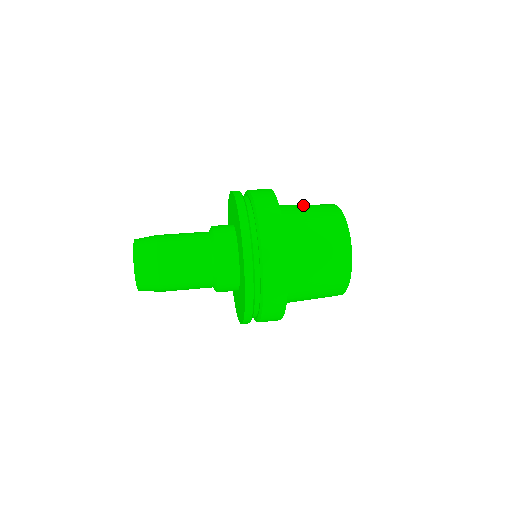
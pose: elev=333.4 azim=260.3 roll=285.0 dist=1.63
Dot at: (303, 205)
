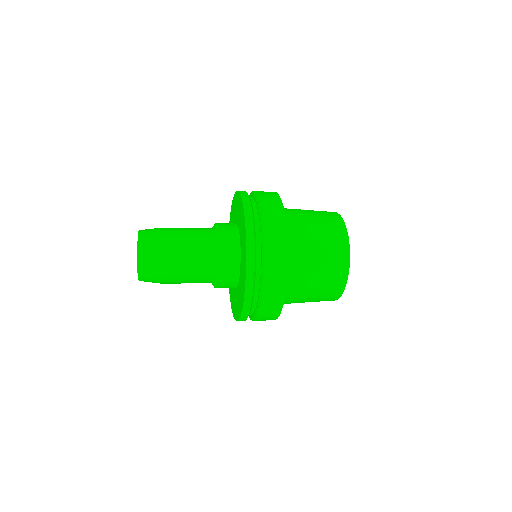
Dot at: occluded
